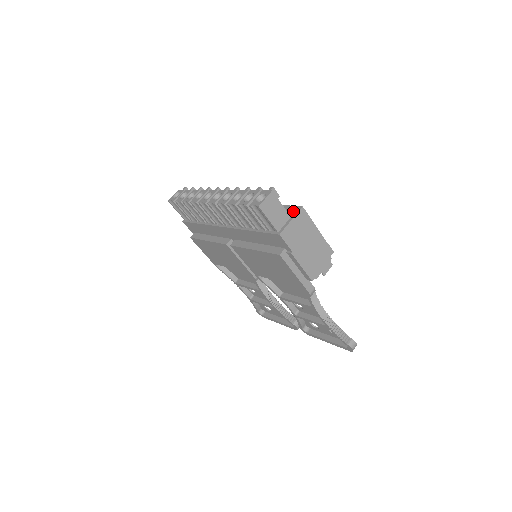
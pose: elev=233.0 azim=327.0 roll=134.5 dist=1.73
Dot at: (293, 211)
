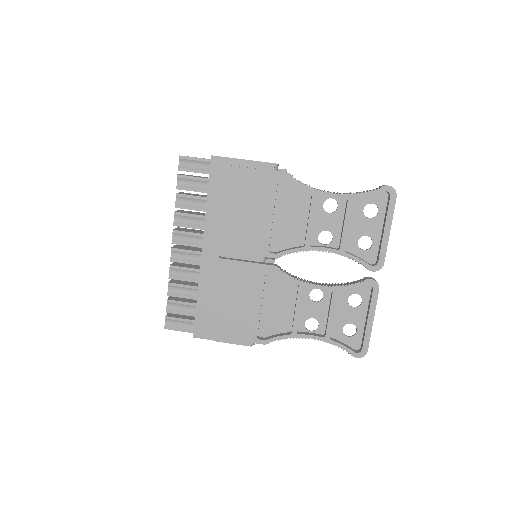
Dot at: occluded
